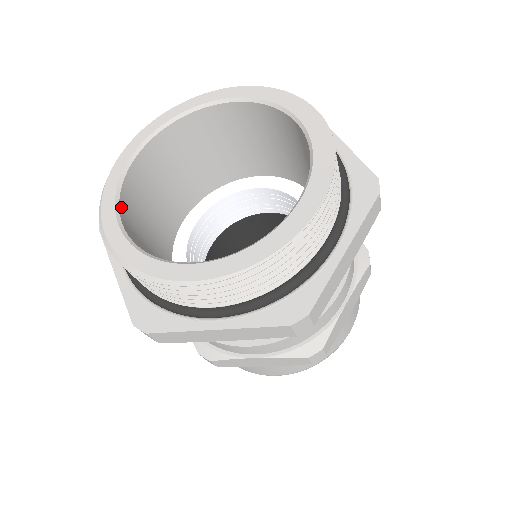
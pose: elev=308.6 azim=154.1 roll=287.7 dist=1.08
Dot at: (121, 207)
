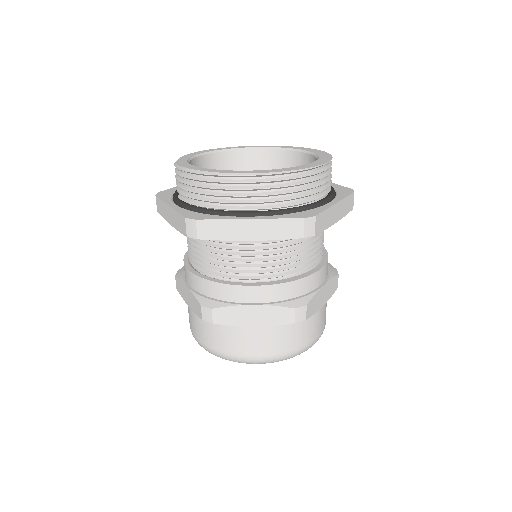
Dot at: occluded
